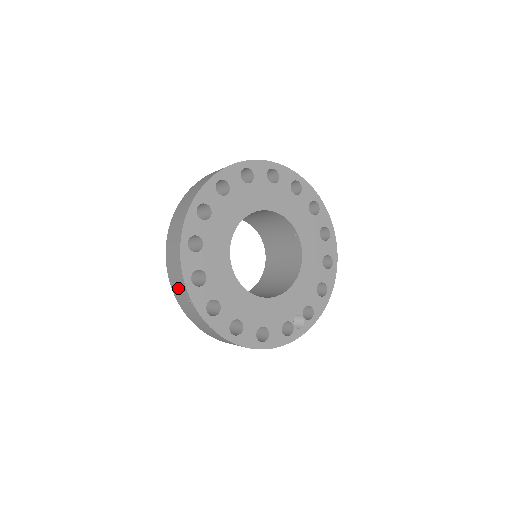
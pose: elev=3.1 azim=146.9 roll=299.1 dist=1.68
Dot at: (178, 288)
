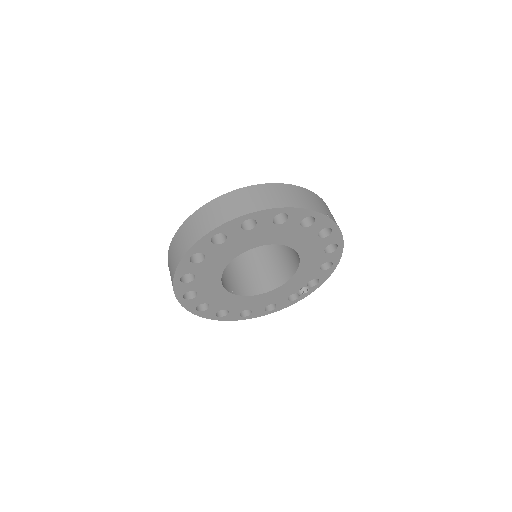
Dot at: occluded
